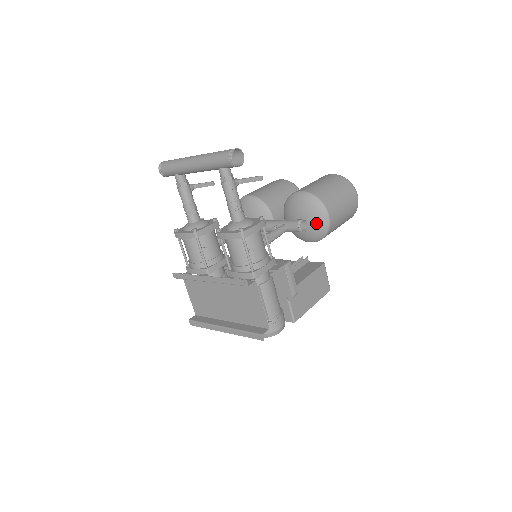
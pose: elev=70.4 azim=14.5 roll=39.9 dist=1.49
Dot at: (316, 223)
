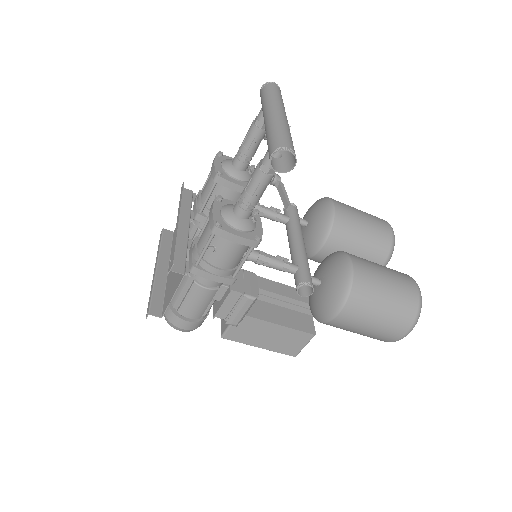
Dot at: (323, 303)
